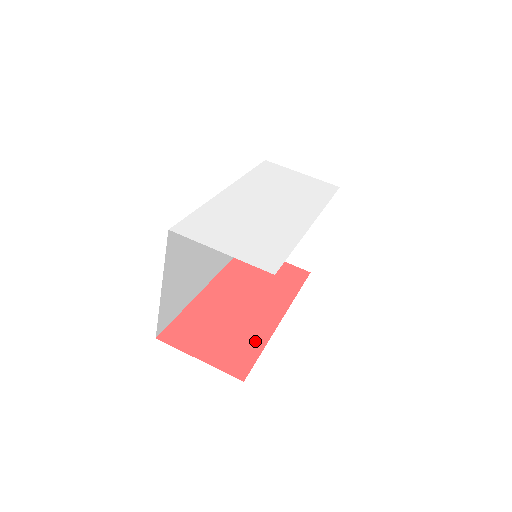
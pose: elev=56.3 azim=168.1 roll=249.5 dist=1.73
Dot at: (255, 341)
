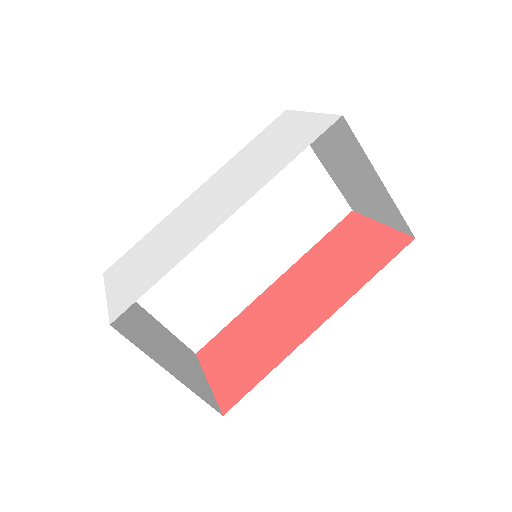
Dot at: (267, 362)
